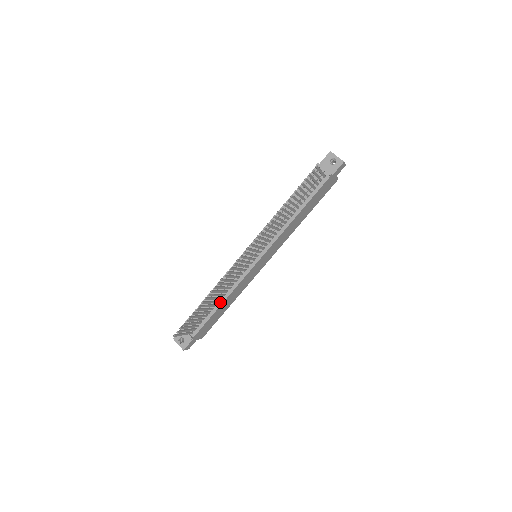
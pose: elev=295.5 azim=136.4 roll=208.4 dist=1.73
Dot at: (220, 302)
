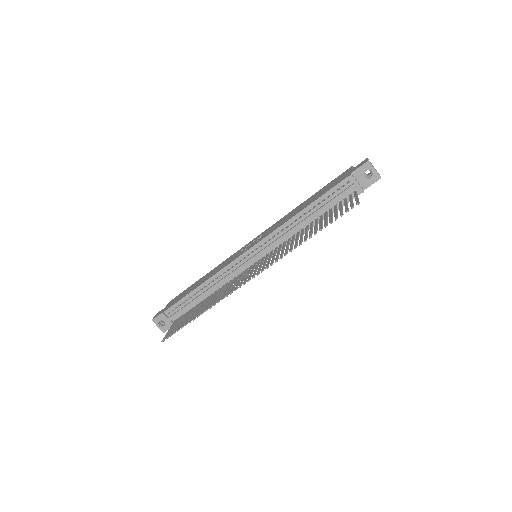
Dot at: occluded
